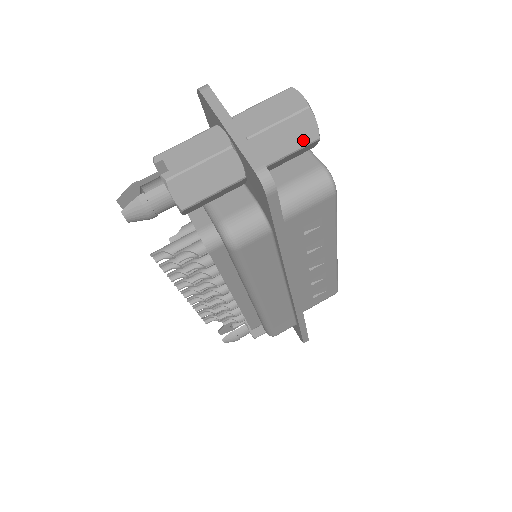
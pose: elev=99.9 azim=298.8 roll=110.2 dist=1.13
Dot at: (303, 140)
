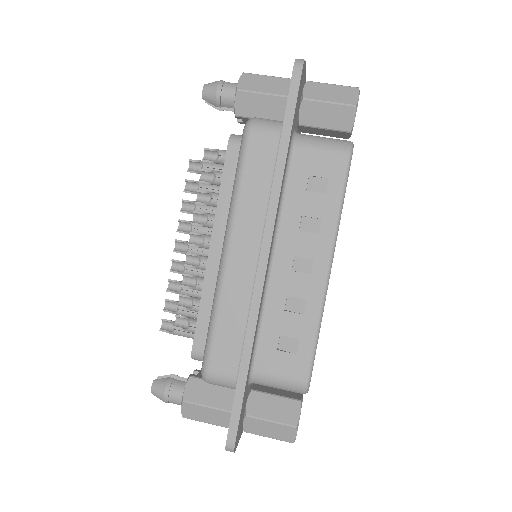
Dot at: (343, 100)
